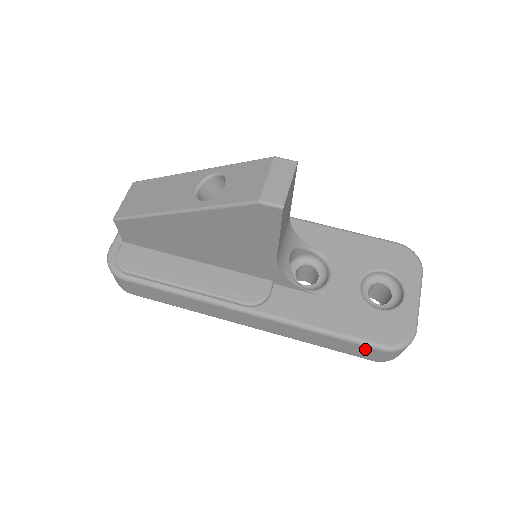
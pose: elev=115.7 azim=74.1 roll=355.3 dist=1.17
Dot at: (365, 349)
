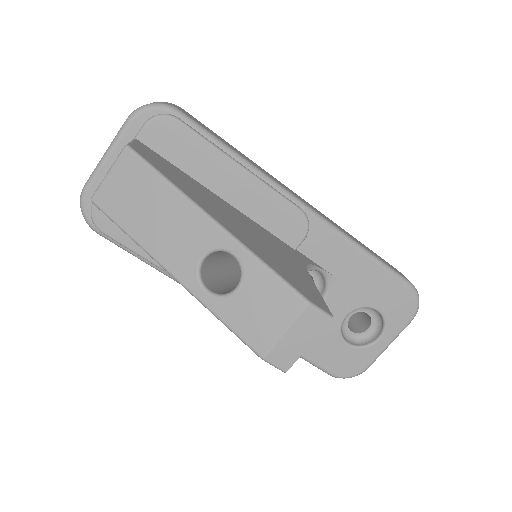
Dot at: occluded
